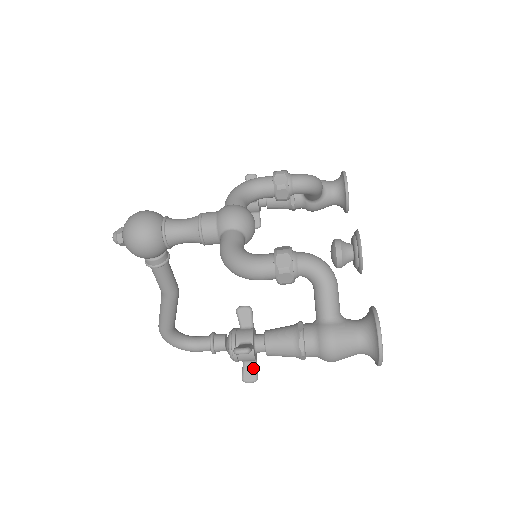
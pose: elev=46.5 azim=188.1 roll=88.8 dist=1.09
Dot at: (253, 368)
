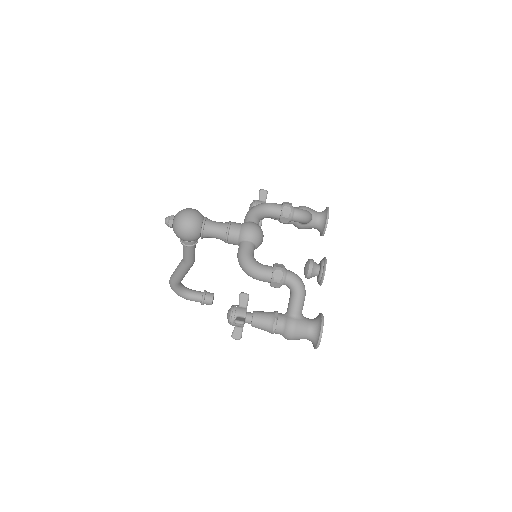
Dot at: (240, 331)
